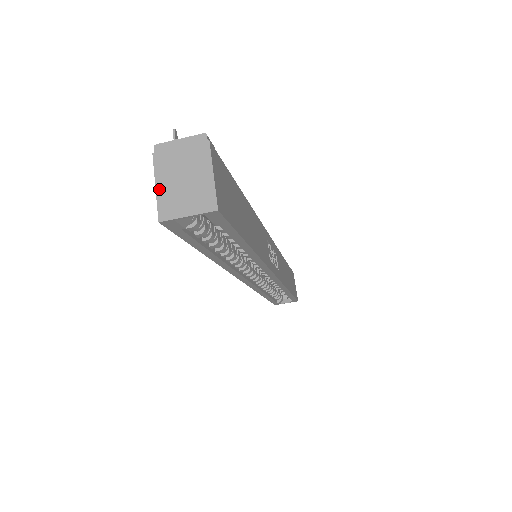
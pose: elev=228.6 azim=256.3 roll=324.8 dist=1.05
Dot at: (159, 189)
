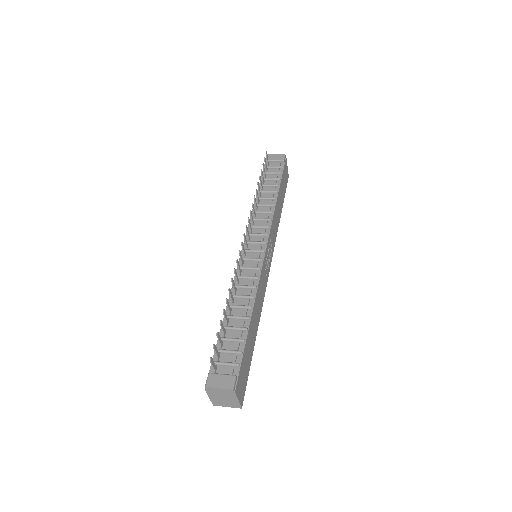
Dot at: (211, 398)
